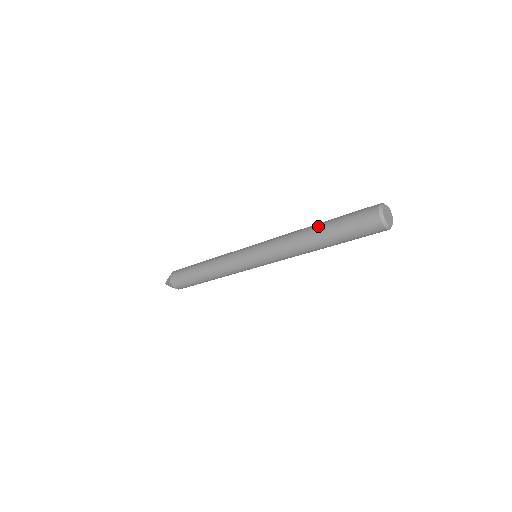
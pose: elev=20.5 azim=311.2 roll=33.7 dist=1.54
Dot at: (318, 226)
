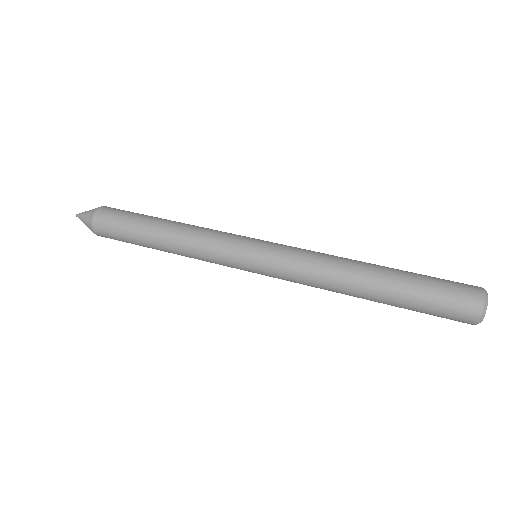
Dot at: occluded
